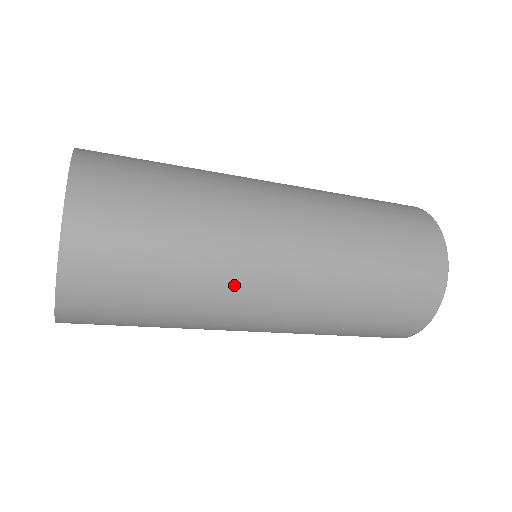
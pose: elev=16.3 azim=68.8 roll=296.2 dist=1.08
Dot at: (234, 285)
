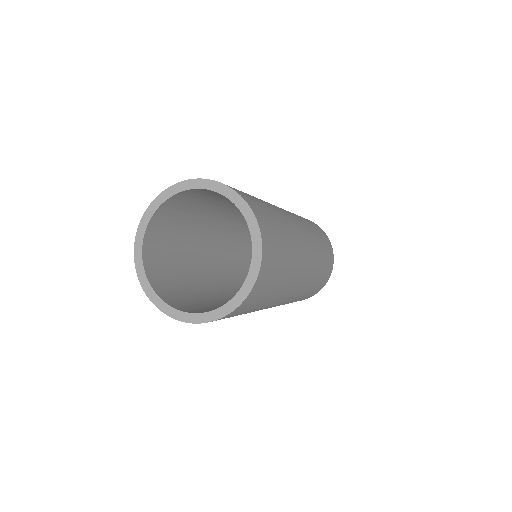
Dot at: (287, 291)
